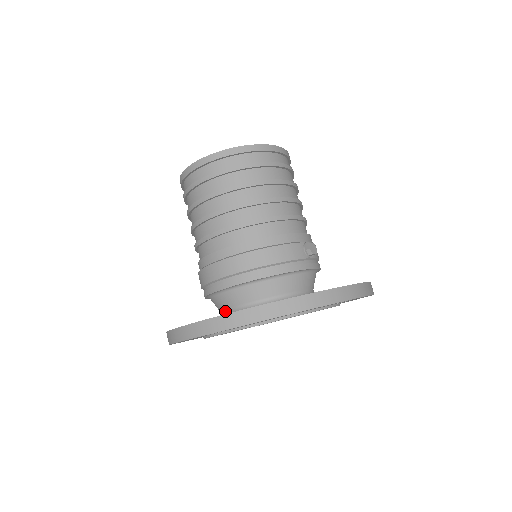
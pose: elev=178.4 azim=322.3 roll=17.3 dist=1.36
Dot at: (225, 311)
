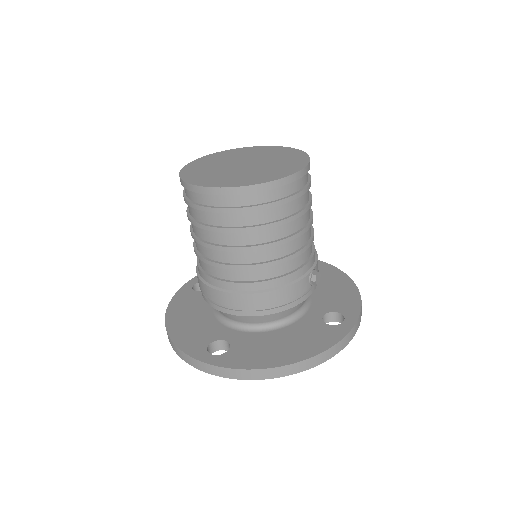
Dot at: (223, 316)
